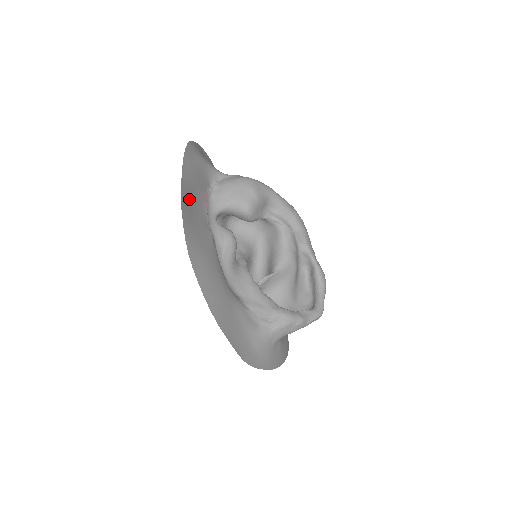
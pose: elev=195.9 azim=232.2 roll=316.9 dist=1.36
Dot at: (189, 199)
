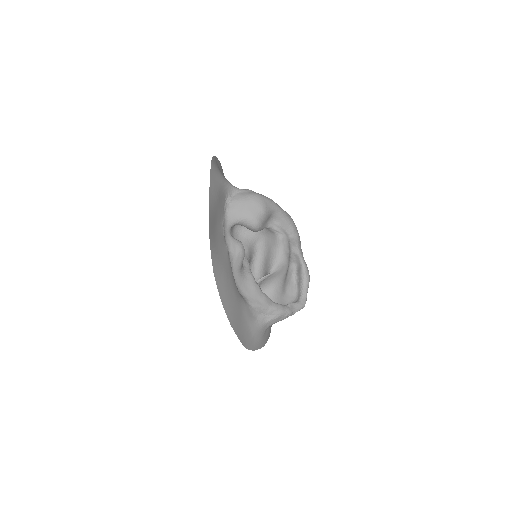
Dot at: (213, 223)
